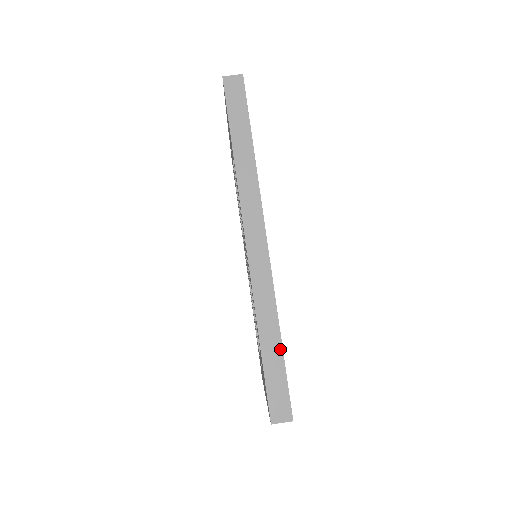
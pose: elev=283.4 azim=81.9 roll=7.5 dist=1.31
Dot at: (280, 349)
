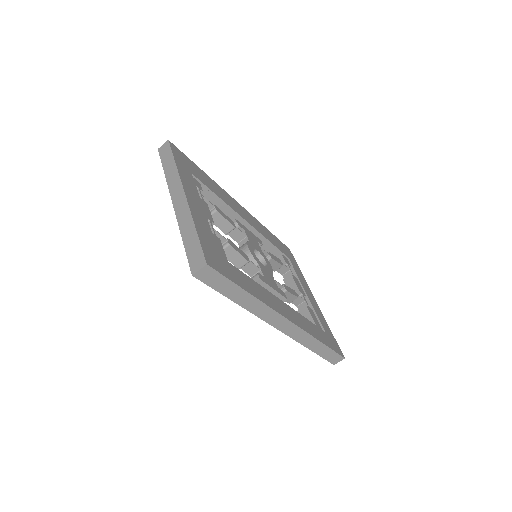
Dot at: (324, 346)
